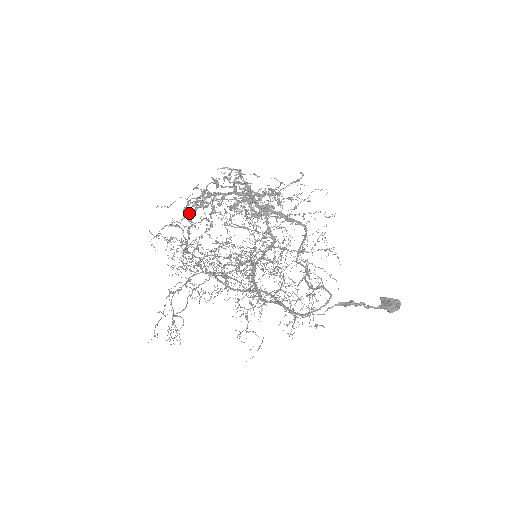
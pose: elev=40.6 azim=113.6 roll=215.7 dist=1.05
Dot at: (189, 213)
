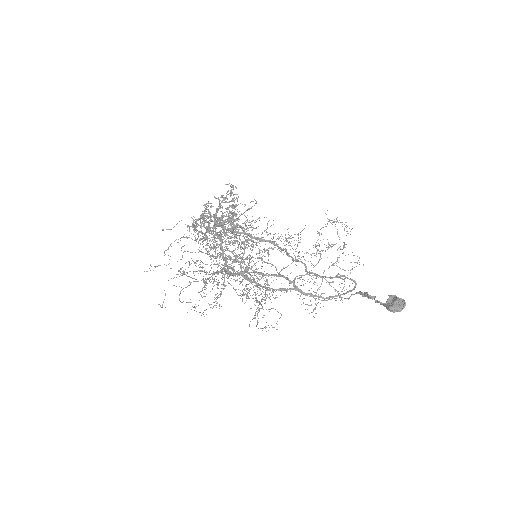
Dot at: occluded
